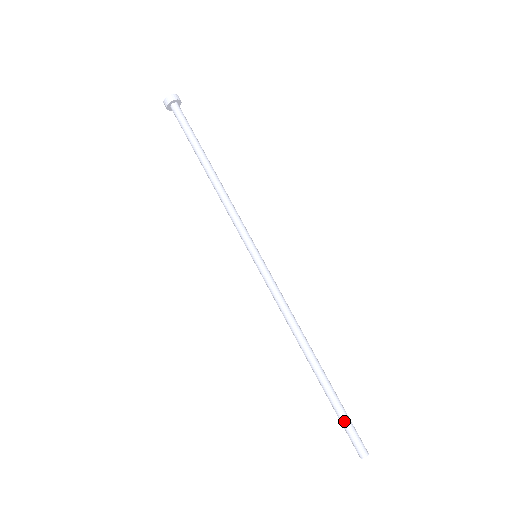
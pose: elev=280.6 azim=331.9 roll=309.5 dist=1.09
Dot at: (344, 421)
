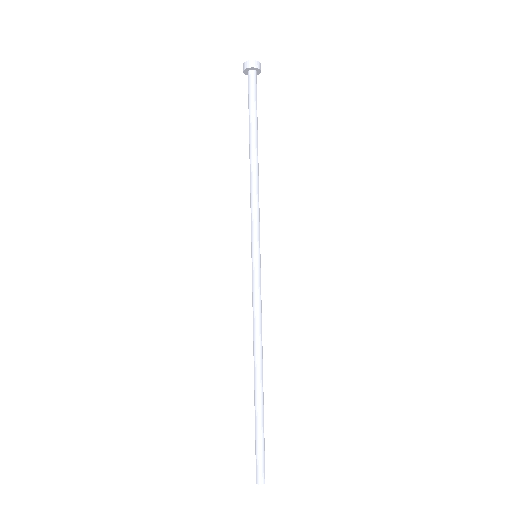
Dot at: (255, 443)
